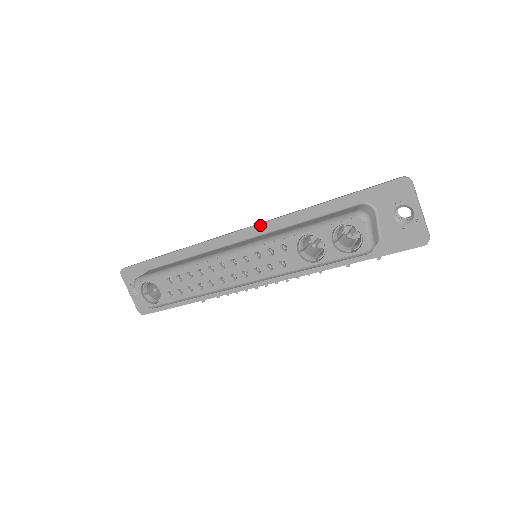
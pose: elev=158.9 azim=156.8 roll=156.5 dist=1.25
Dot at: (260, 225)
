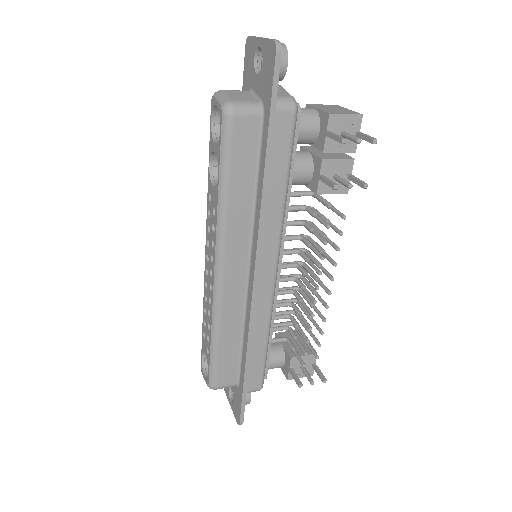
Dot at: occluded
